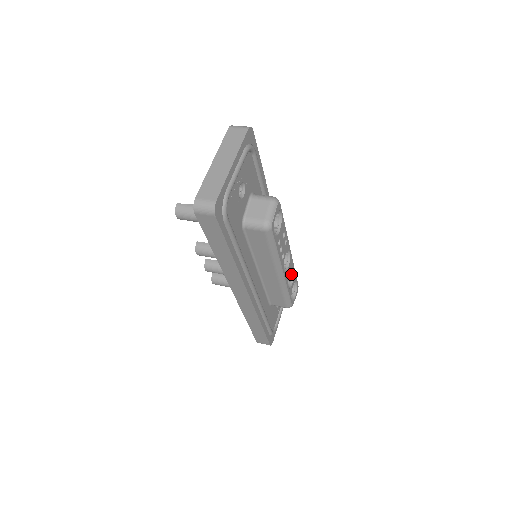
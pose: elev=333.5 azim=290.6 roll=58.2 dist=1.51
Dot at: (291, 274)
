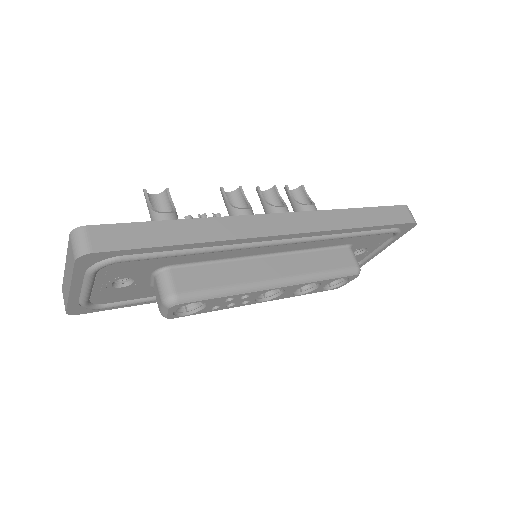
Dot at: occluded
